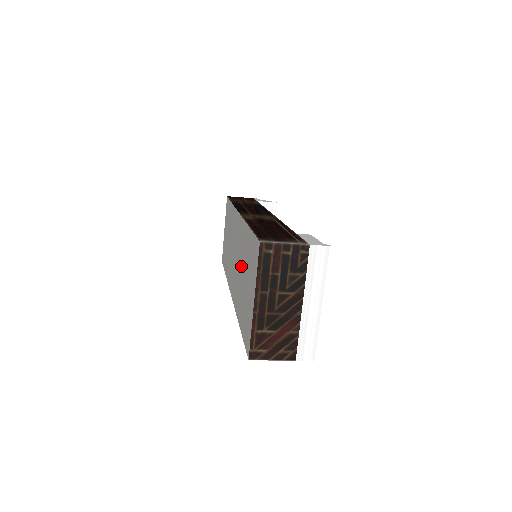
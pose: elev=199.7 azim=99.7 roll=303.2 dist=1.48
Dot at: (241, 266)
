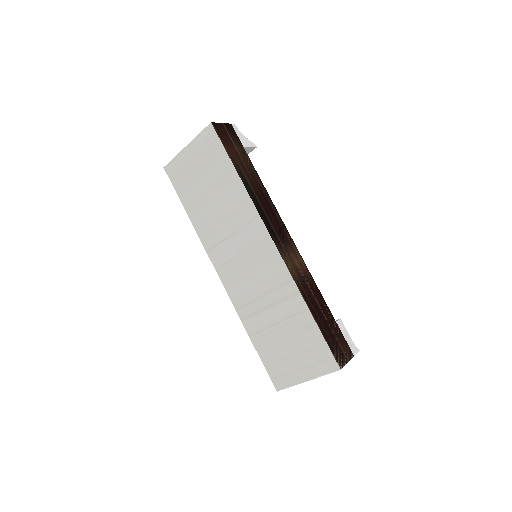
Dot at: (273, 309)
